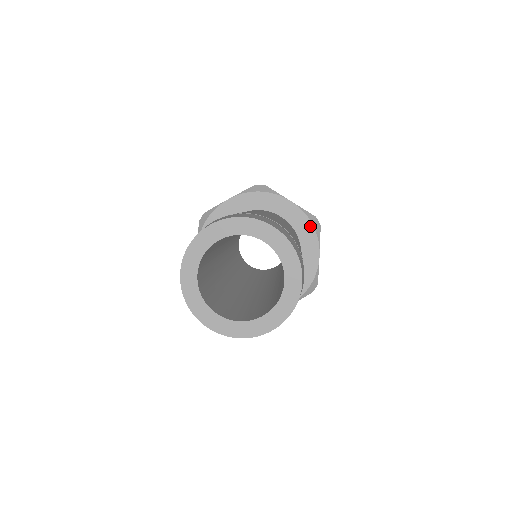
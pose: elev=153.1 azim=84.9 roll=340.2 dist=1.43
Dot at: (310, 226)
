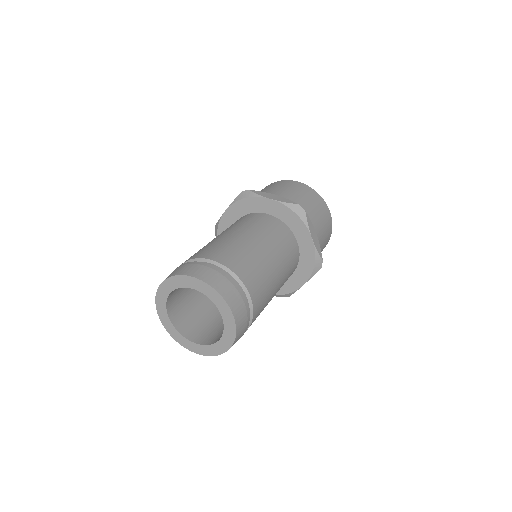
Dot at: (294, 215)
